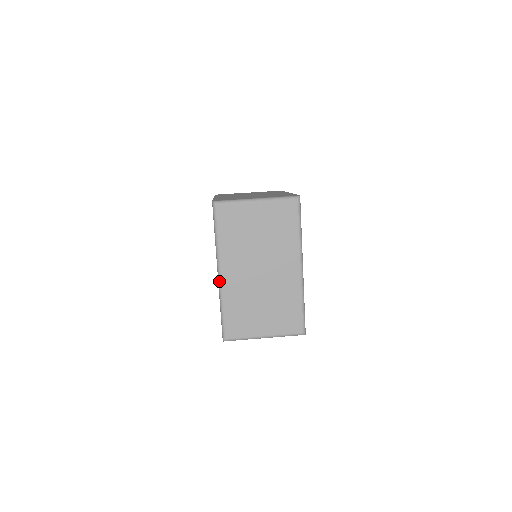
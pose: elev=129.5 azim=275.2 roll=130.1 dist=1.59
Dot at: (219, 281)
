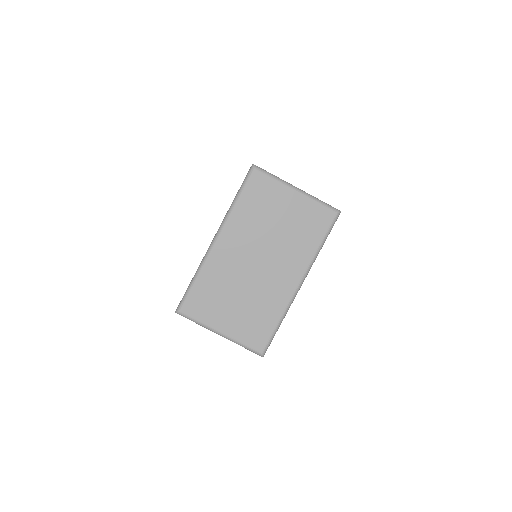
Dot at: (210, 247)
